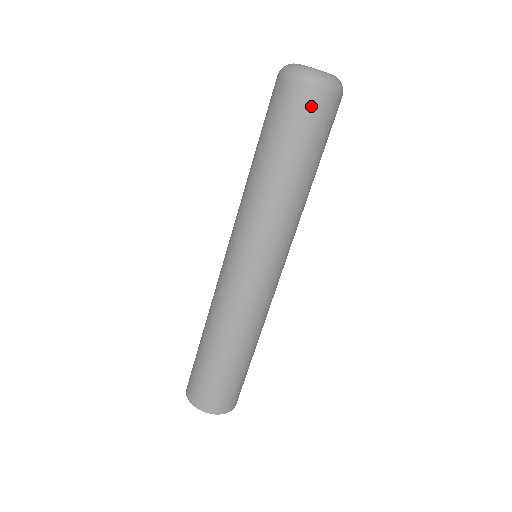
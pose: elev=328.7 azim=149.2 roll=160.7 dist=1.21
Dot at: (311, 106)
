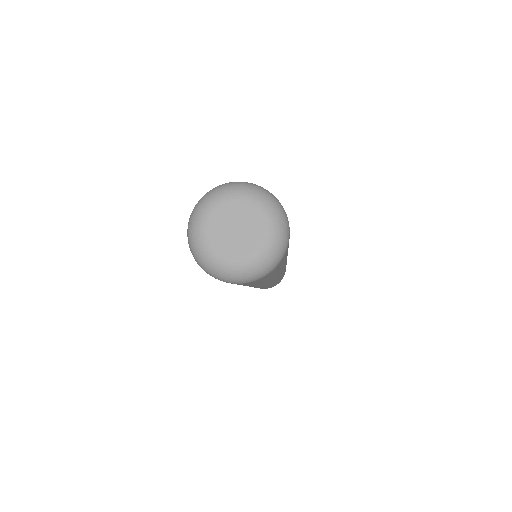
Dot at: occluded
